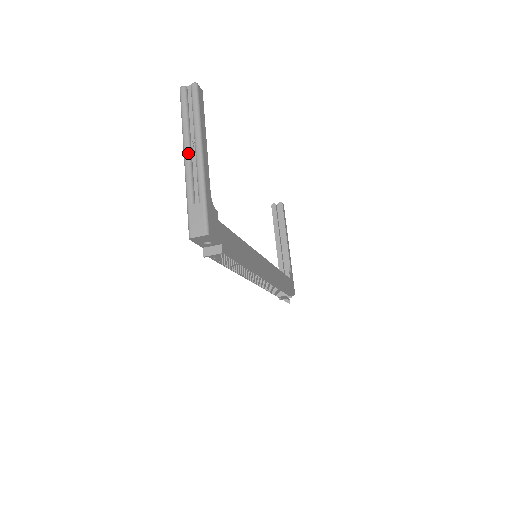
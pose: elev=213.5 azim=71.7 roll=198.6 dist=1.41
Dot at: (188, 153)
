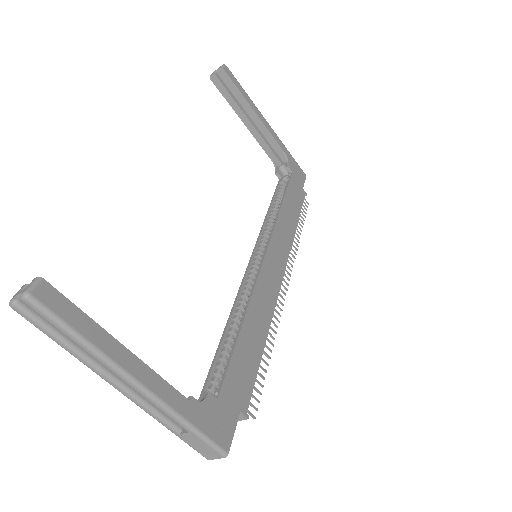
Dot at: (118, 387)
